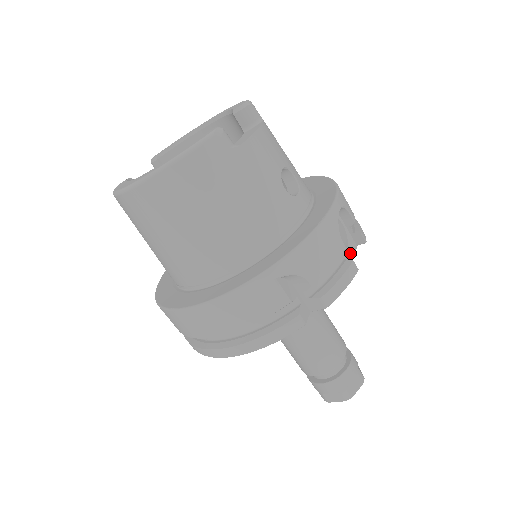
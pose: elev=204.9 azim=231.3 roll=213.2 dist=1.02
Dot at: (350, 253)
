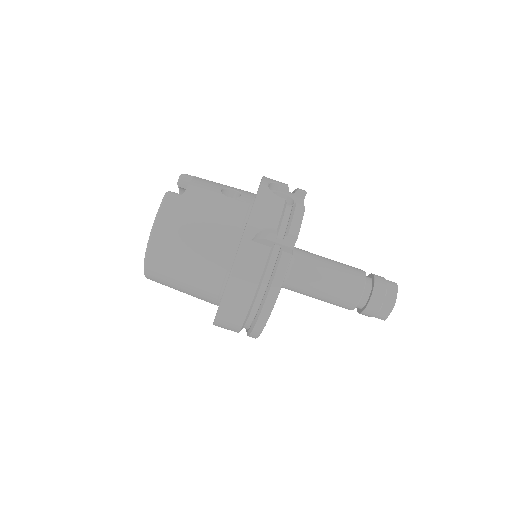
Dot at: occluded
